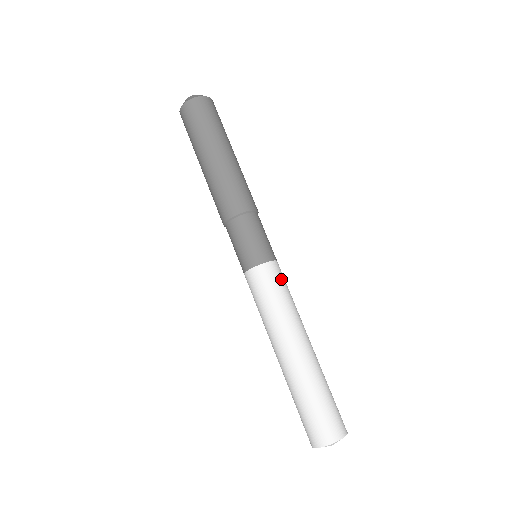
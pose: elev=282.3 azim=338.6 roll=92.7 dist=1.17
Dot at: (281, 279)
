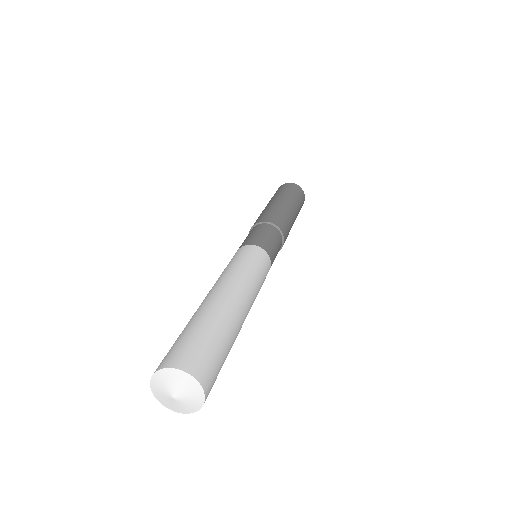
Dot at: (265, 270)
